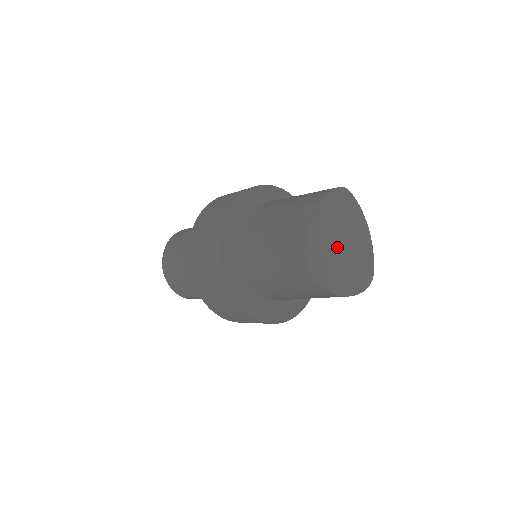
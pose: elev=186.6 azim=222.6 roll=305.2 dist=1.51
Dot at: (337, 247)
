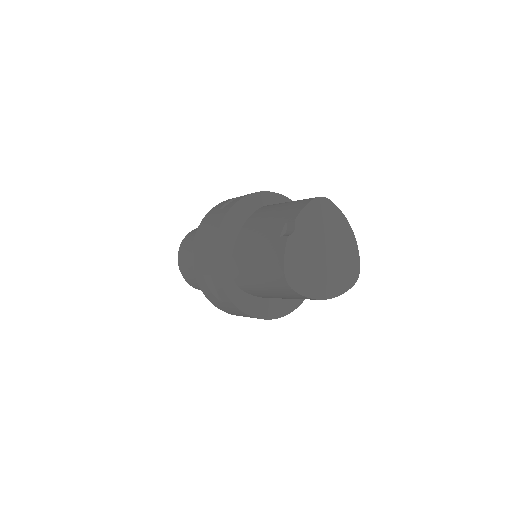
Dot at: (317, 256)
